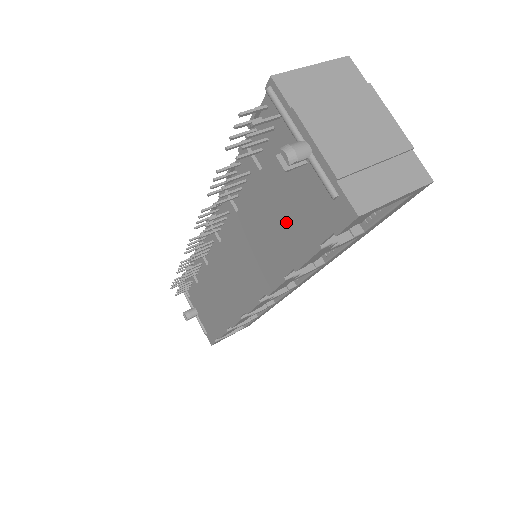
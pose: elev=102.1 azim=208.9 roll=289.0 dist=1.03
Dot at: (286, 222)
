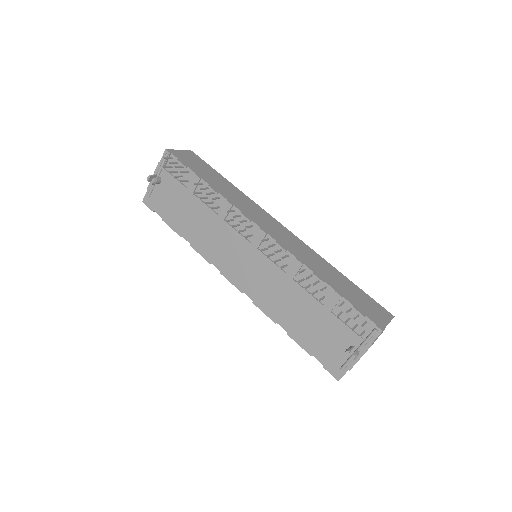
Dot at: (312, 331)
